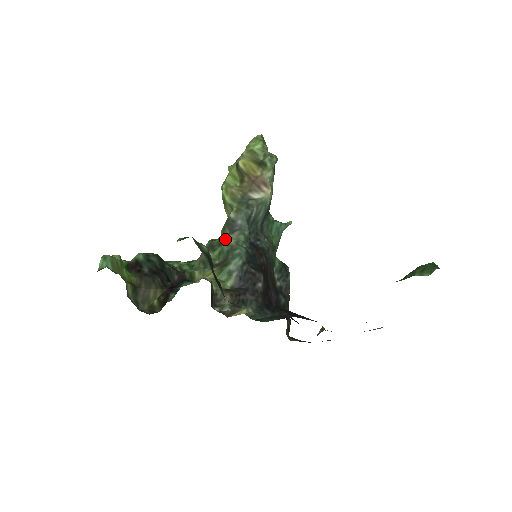
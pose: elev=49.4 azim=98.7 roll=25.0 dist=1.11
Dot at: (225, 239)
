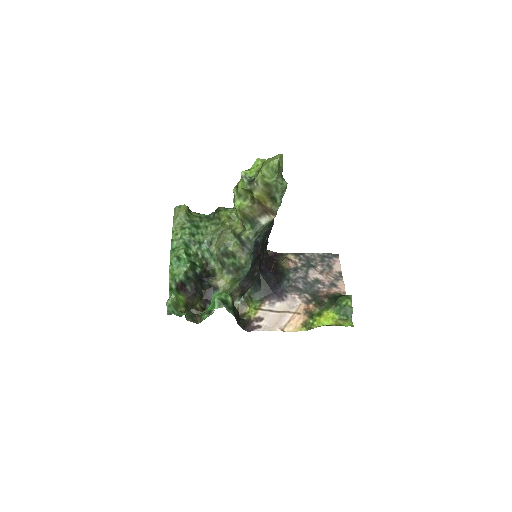
Dot at: (237, 257)
